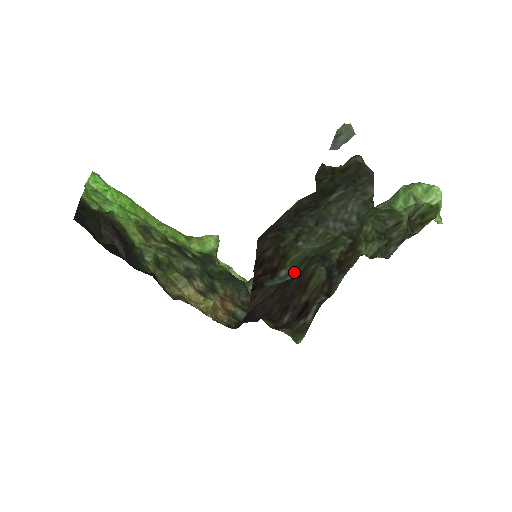
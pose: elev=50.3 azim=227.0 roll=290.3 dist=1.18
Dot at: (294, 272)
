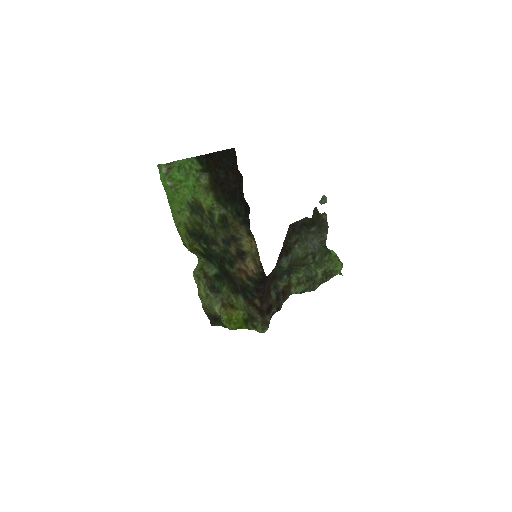
Dot at: (288, 264)
